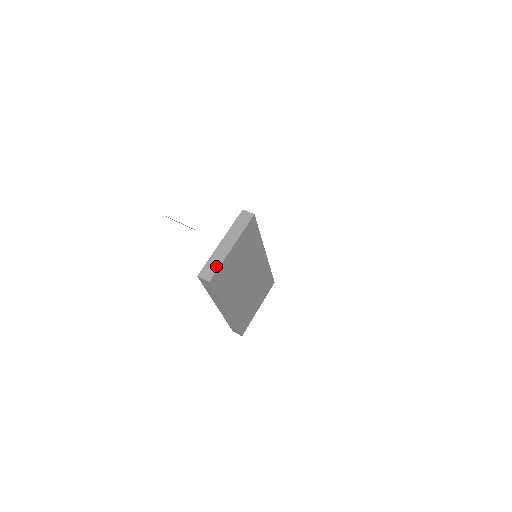
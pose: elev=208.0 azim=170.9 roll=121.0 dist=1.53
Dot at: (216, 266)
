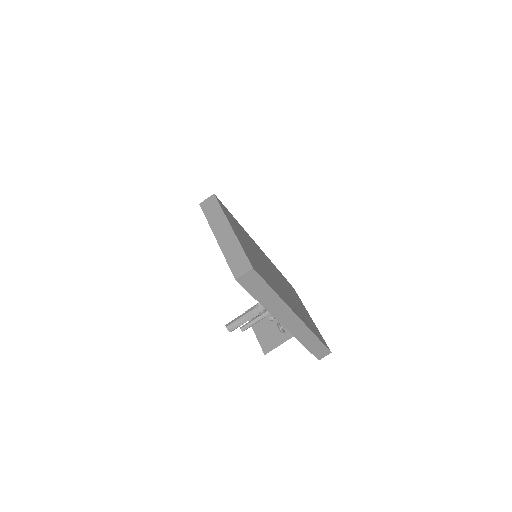
Dot at: (239, 253)
